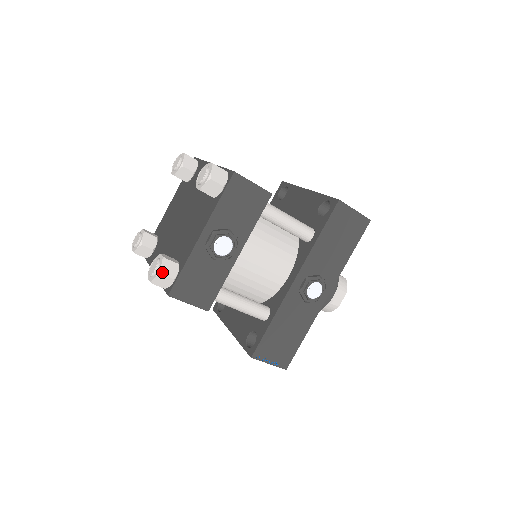
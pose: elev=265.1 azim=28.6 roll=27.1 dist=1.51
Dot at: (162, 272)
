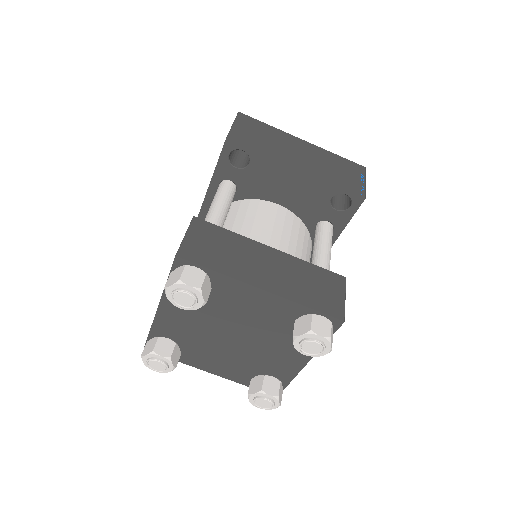
Dot at: (280, 403)
